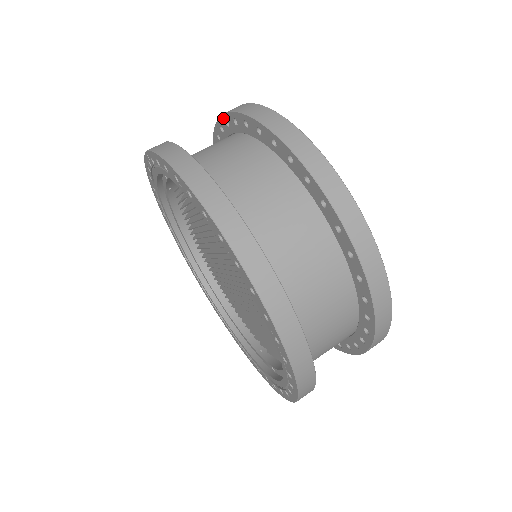
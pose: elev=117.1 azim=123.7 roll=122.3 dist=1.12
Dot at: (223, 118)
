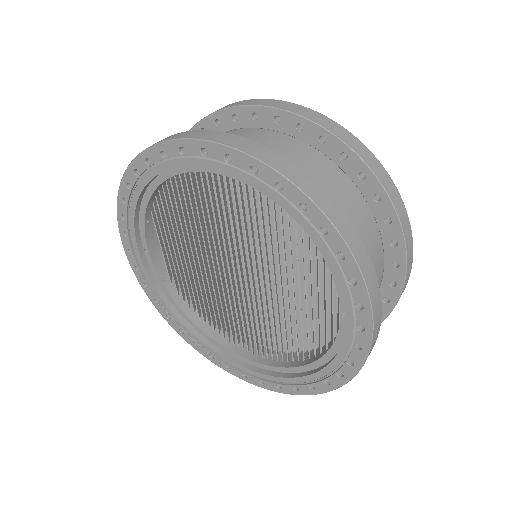
Dot at: occluded
